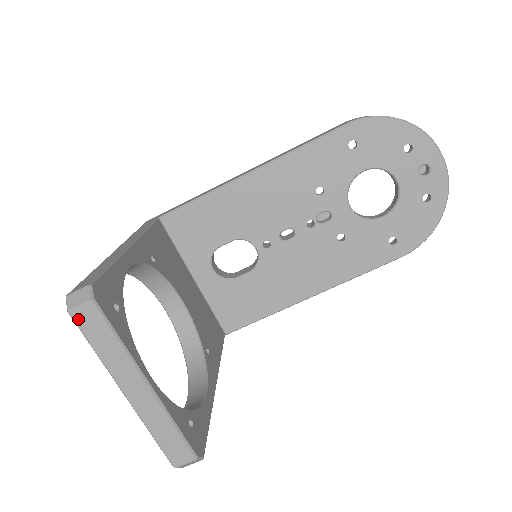
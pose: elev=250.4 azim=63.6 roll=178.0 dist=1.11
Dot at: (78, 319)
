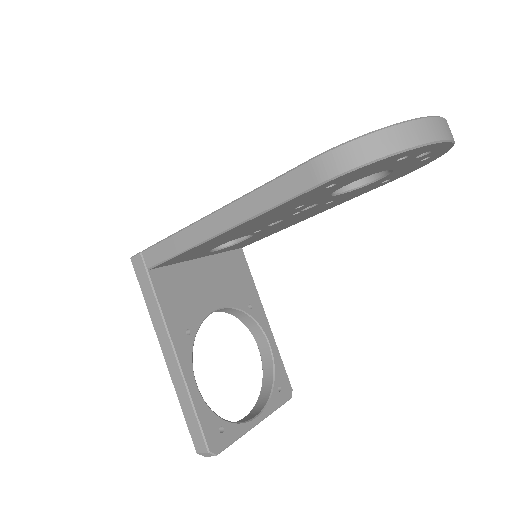
Dot at: occluded
